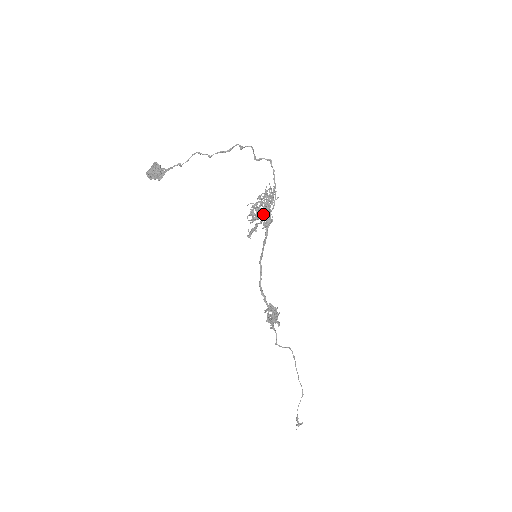
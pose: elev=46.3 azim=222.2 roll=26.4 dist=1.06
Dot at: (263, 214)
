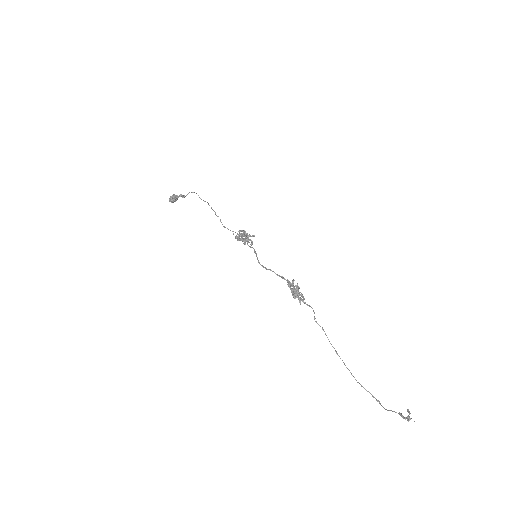
Dot at: occluded
